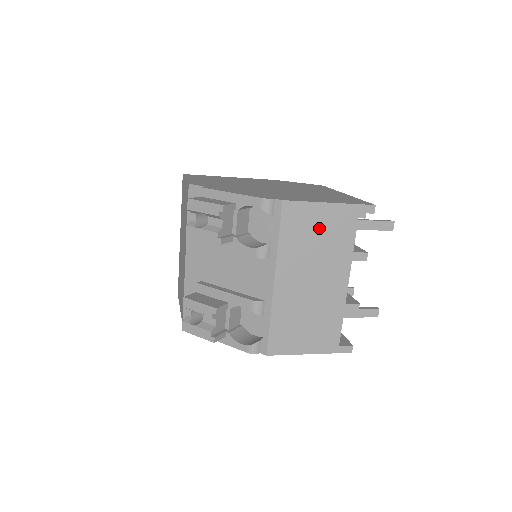
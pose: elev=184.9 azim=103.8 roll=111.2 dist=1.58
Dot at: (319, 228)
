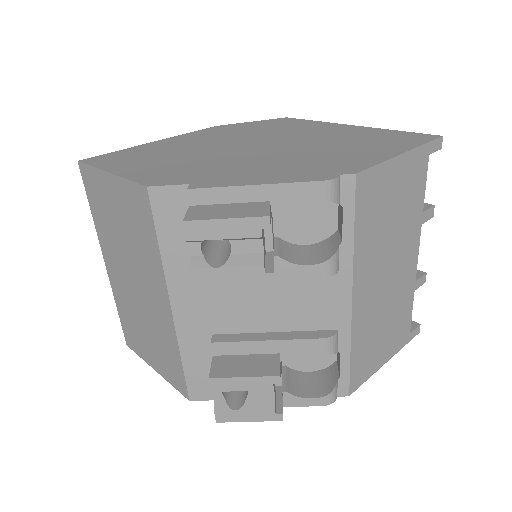
Dot at: (393, 197)
